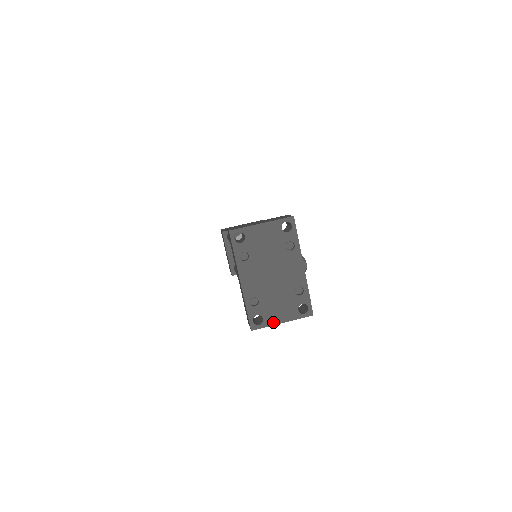
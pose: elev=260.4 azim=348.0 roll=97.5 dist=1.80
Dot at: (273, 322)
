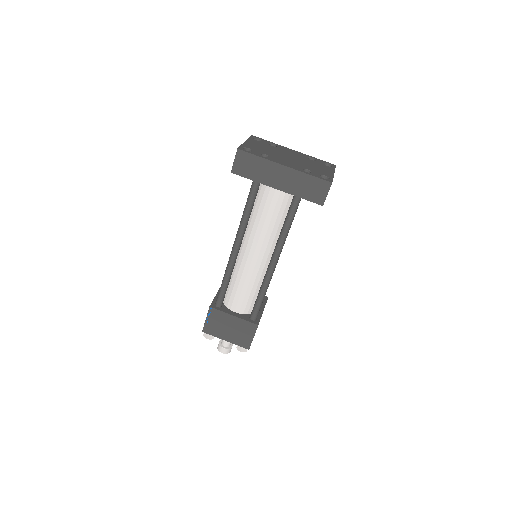
Dot at: (331, 175)
